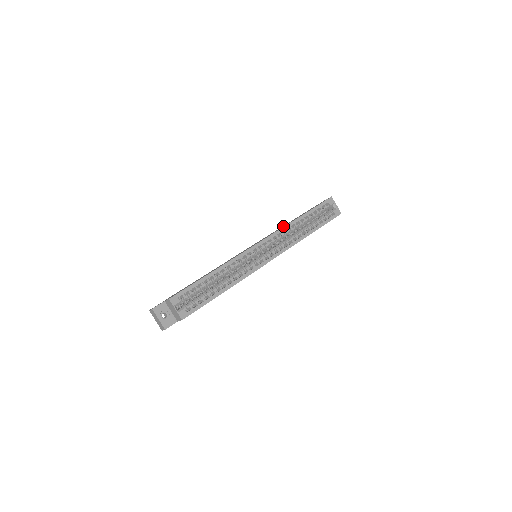
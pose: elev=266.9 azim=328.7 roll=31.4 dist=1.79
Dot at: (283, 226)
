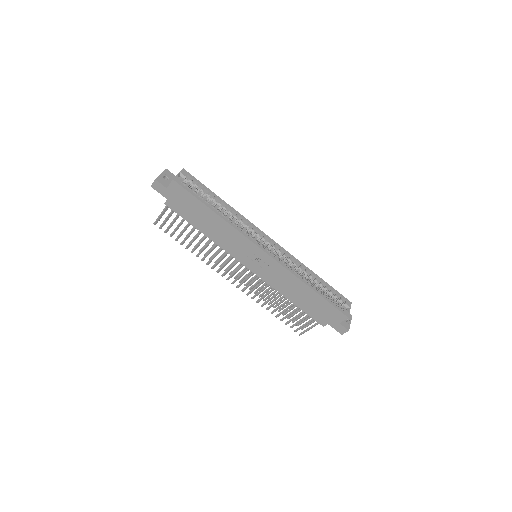
Dot at: occluded
